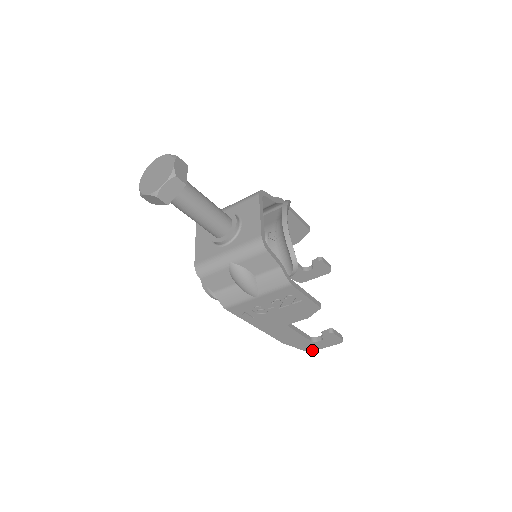
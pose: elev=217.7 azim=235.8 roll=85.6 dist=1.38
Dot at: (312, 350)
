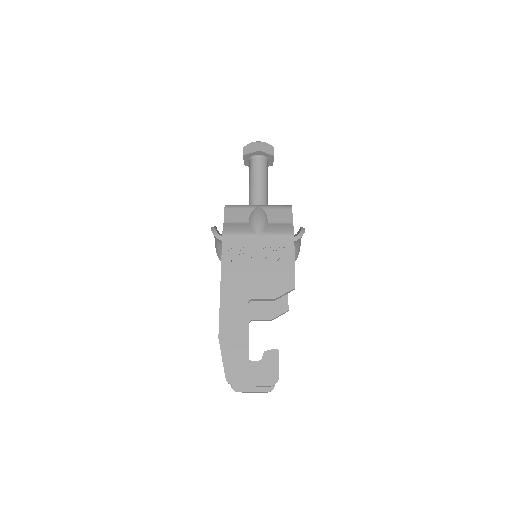
Dot at: (234, 383)
